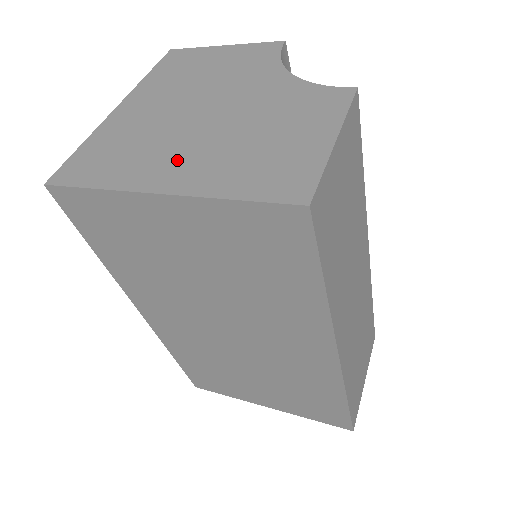
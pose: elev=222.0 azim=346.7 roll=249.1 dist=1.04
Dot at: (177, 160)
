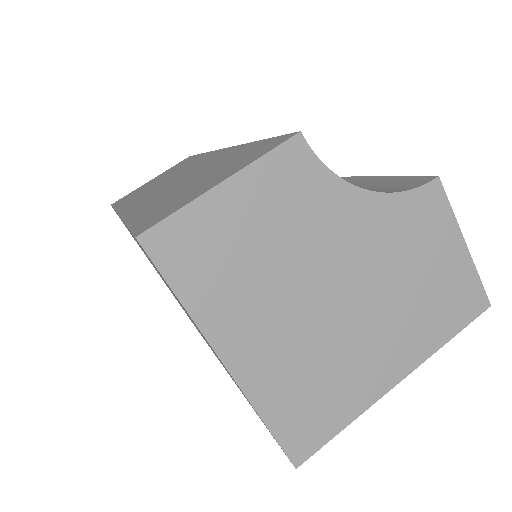
Dot at: (379, 353)
